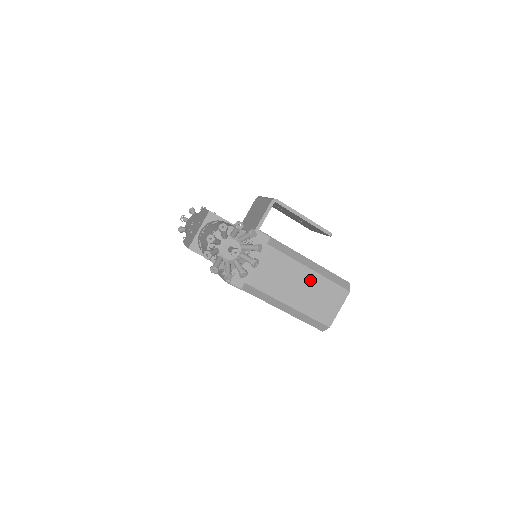
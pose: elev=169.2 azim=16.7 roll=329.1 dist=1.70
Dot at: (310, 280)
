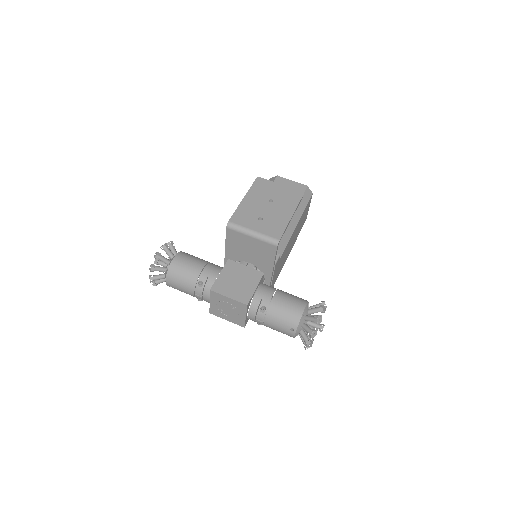
Dot at: occluded
